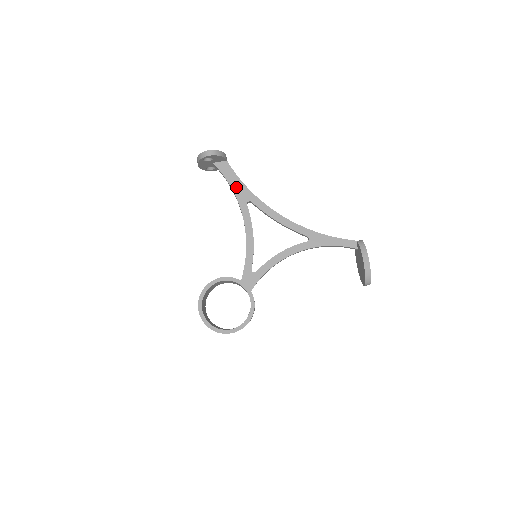
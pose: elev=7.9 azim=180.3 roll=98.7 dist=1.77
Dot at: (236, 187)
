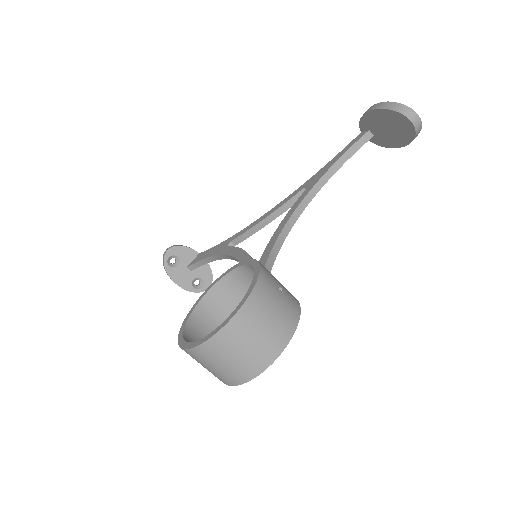
Dot at: (212, 252)
